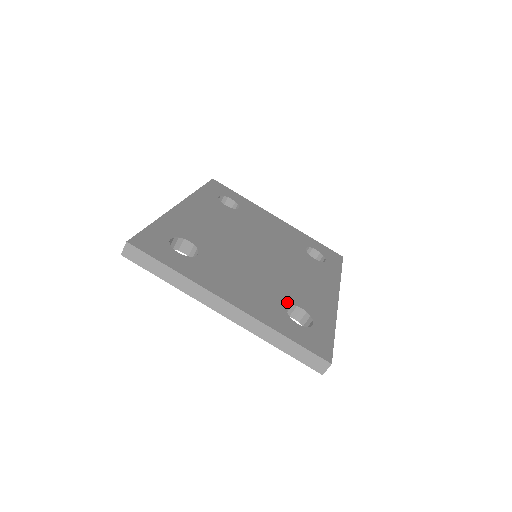
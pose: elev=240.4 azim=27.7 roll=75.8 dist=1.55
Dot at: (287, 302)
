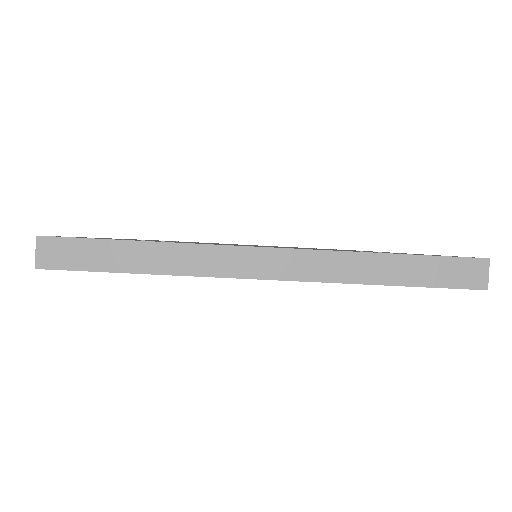
Dot at: occluded
